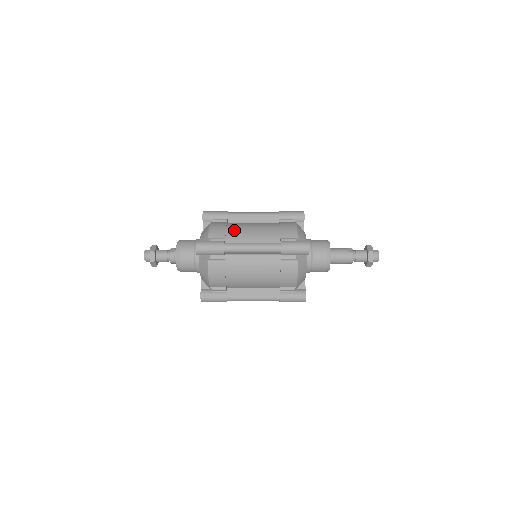
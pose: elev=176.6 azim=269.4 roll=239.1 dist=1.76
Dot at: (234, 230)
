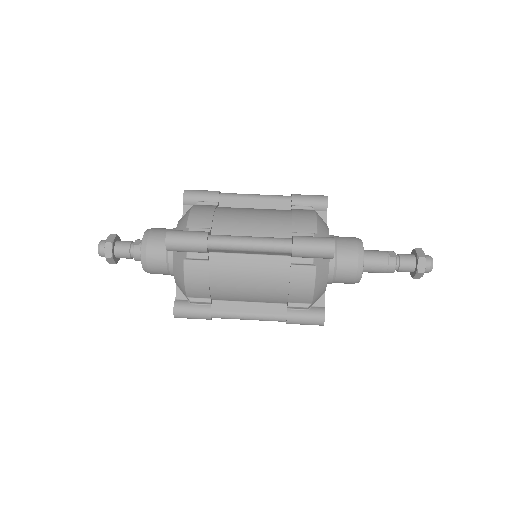
Dot at: (225, 217)
